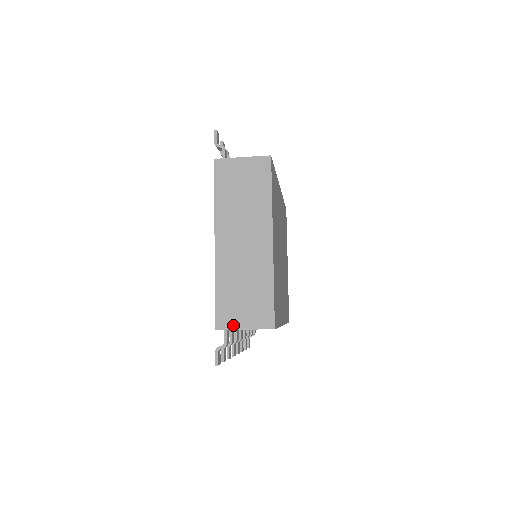
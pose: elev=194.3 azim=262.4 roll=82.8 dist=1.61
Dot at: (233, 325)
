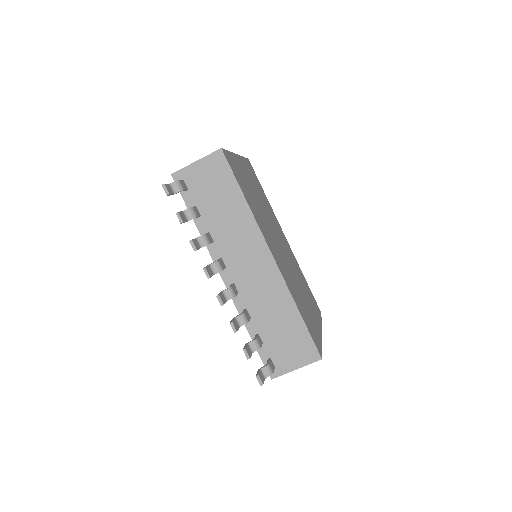
Dot at: (187, 167)
